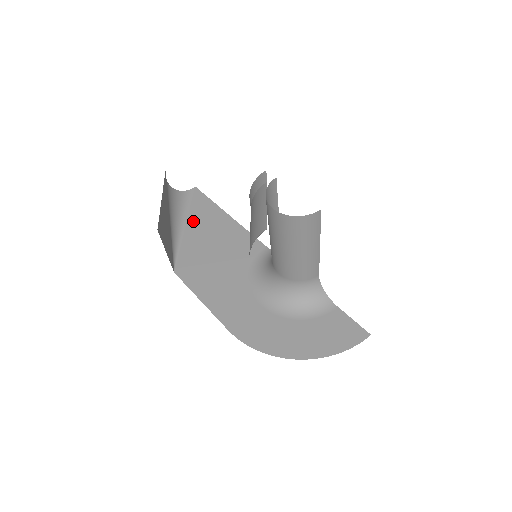
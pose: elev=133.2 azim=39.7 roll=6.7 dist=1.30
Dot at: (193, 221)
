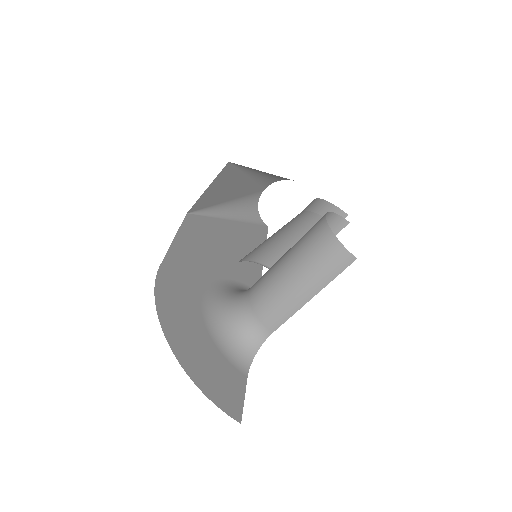
Dot at: (240, 226)
